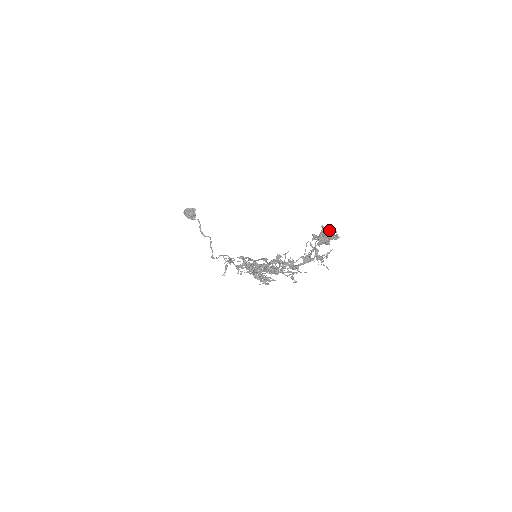
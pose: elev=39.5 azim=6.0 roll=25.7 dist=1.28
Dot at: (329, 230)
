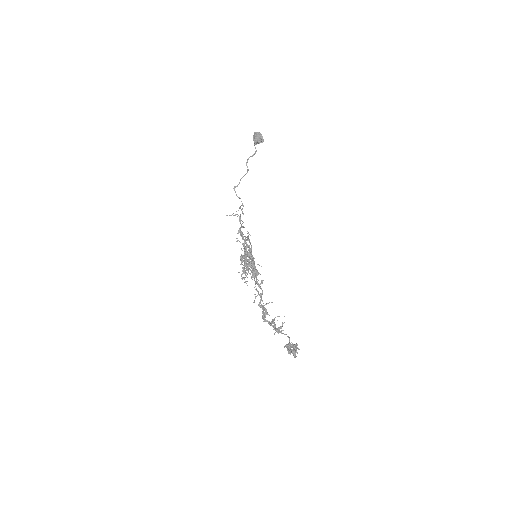
Dot at: (297, 348)
